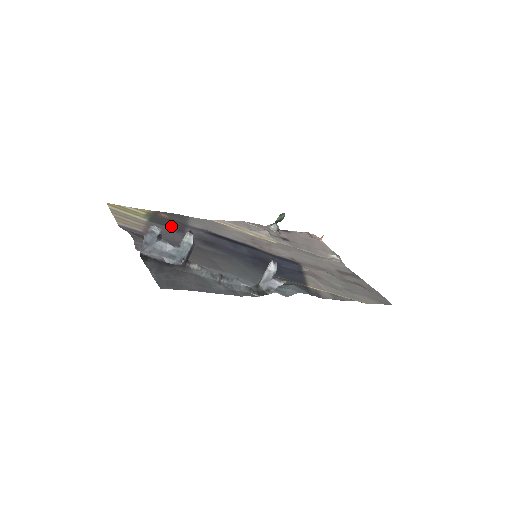
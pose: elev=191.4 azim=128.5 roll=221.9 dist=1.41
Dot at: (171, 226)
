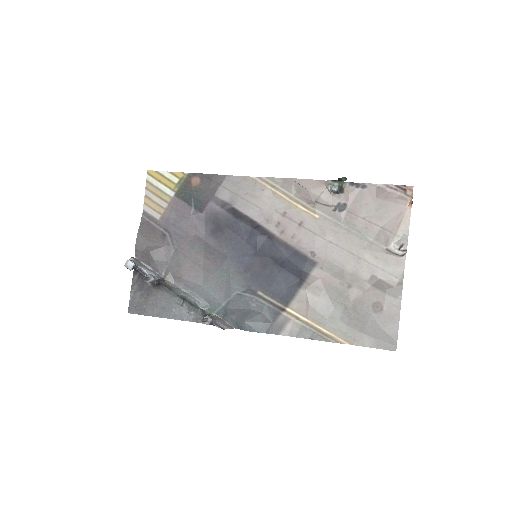
Dot at: (193, 202)
